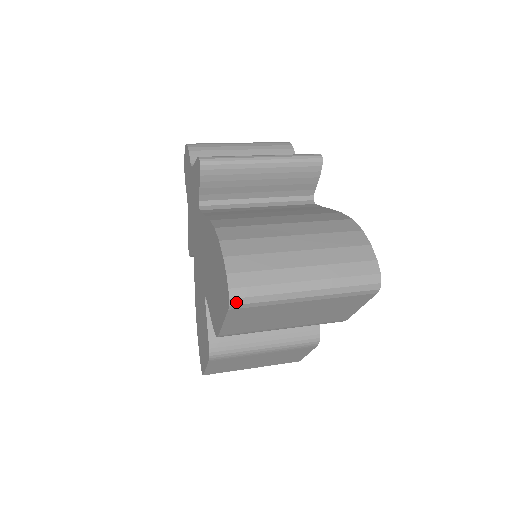
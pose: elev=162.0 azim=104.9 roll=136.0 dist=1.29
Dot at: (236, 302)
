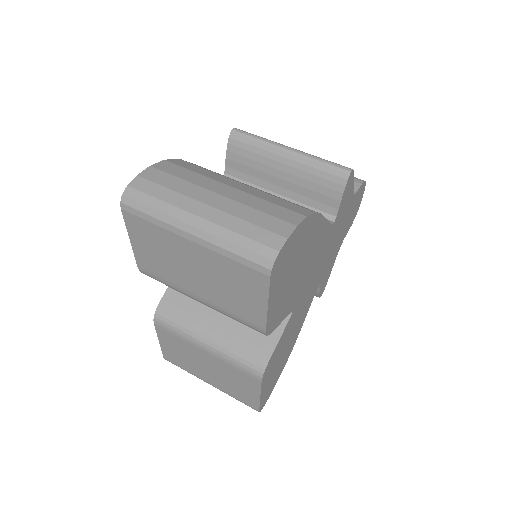
Dot at: (127, 201)
